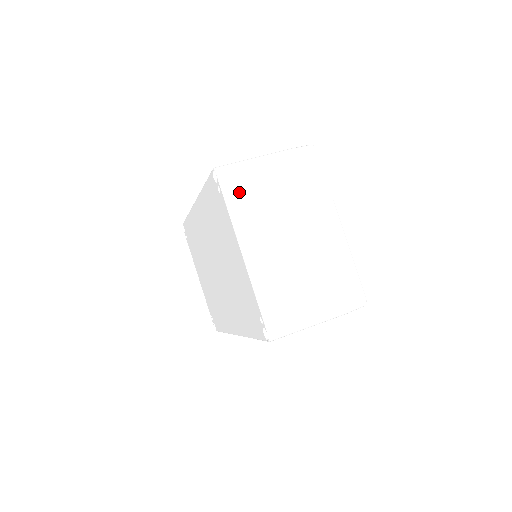
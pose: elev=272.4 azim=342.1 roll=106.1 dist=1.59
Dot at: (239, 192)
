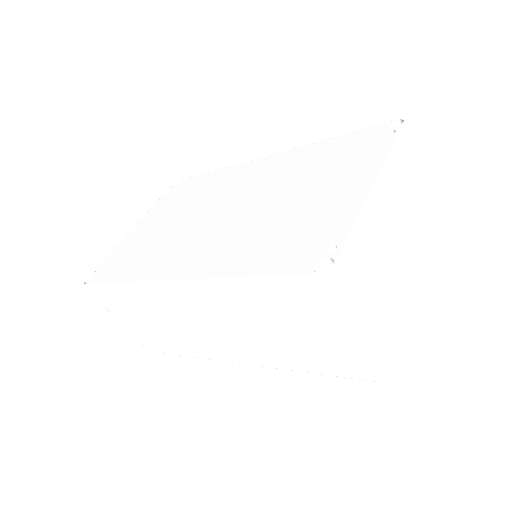
Dot at: (405, 154)
